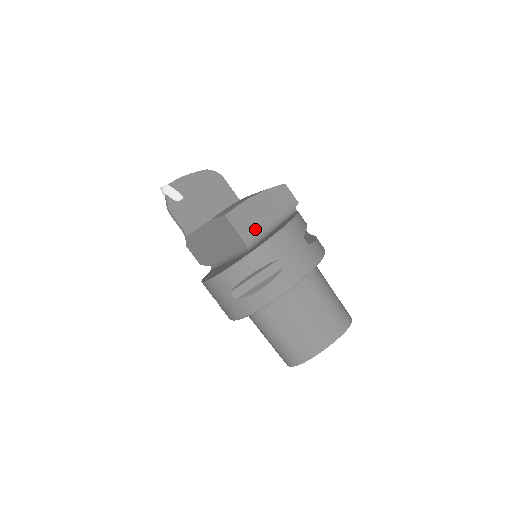
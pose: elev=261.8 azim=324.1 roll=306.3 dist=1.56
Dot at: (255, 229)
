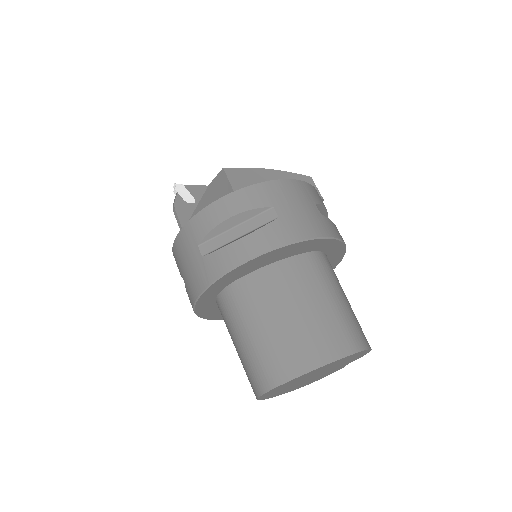
Dot at: occluded
